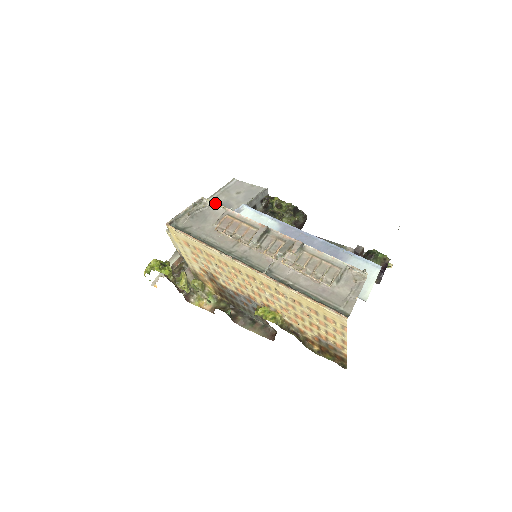
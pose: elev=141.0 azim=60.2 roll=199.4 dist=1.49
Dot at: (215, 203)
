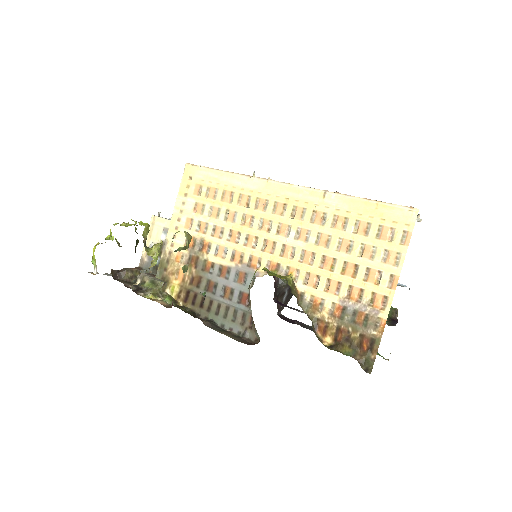
Dot at: occluded
